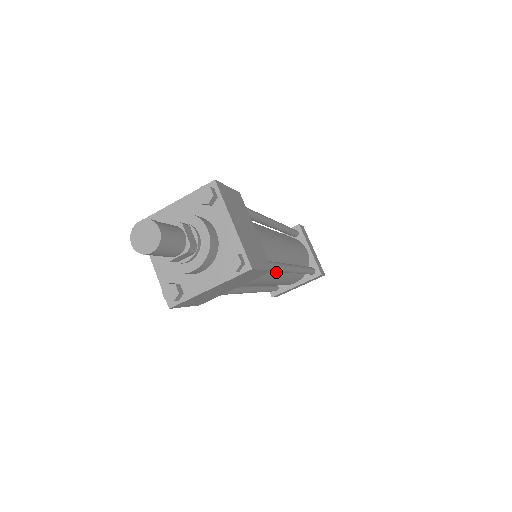
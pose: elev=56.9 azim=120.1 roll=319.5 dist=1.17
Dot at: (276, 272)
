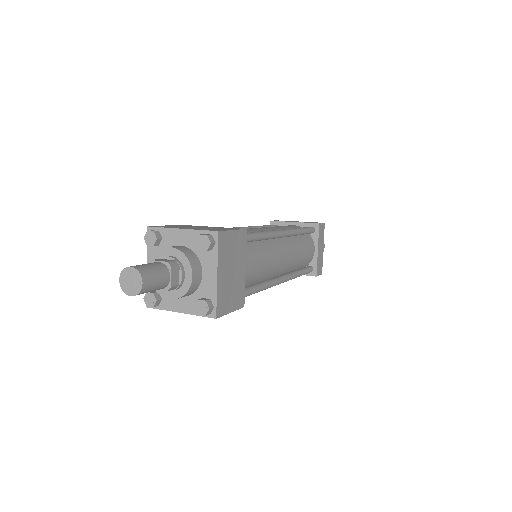
Dot at: (273, 244)
